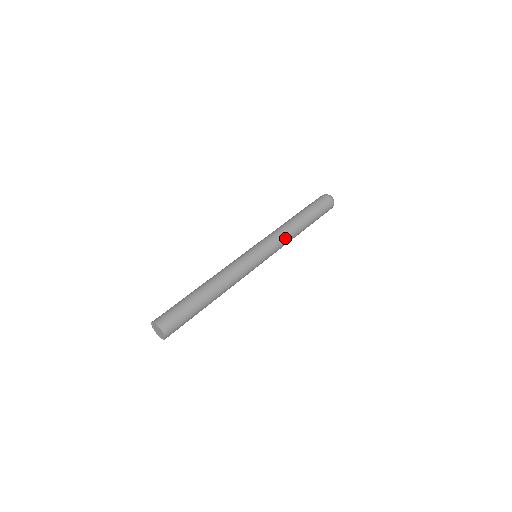
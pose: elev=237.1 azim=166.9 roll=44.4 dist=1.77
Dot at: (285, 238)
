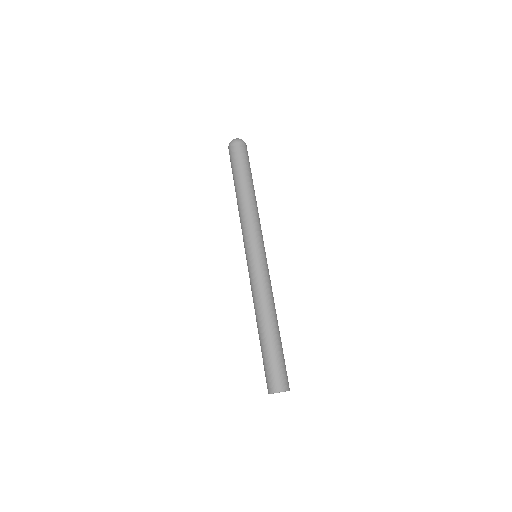
Dot at: occluded
